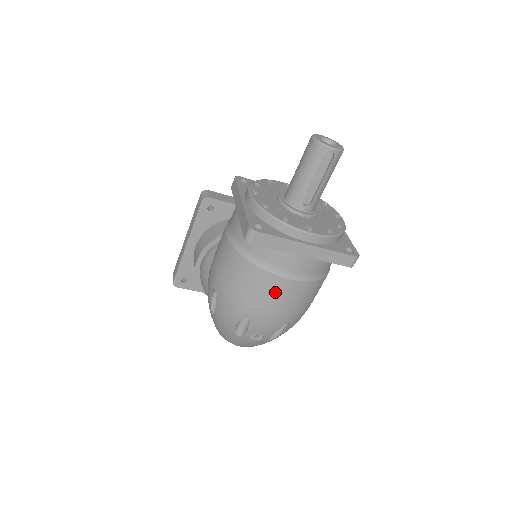
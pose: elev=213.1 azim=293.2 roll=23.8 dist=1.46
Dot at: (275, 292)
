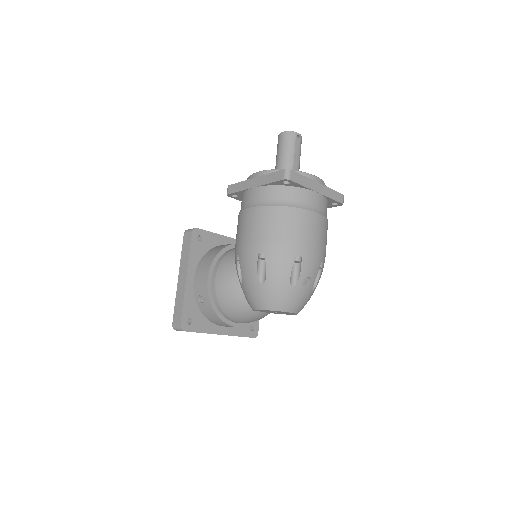
Dot at: (311, 226)
